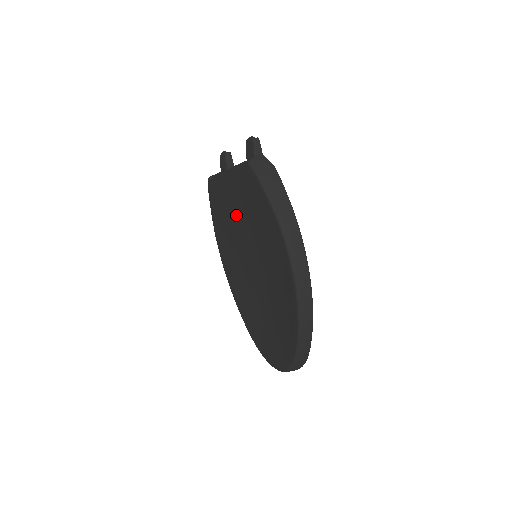
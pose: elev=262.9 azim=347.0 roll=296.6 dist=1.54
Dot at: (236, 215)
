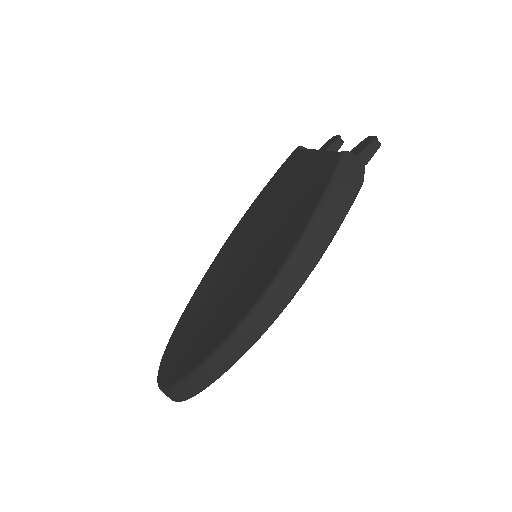
Dot at: (282, 200)
